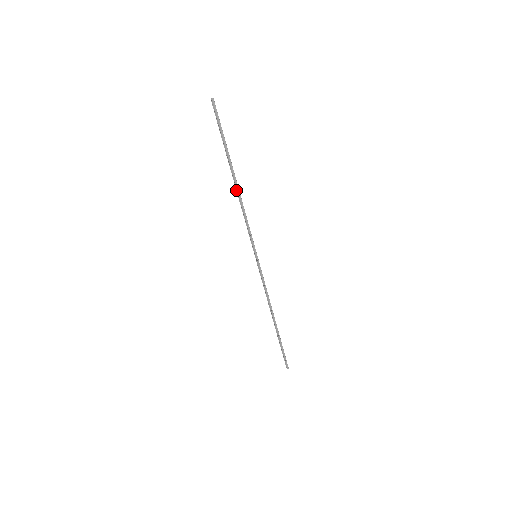
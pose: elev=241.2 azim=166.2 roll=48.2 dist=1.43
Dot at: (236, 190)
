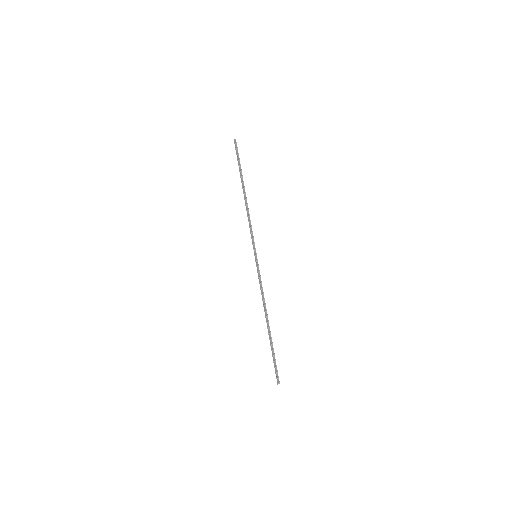
Dot at: occluded
